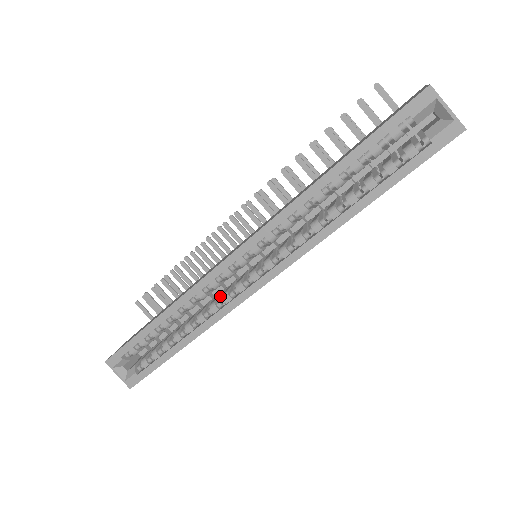
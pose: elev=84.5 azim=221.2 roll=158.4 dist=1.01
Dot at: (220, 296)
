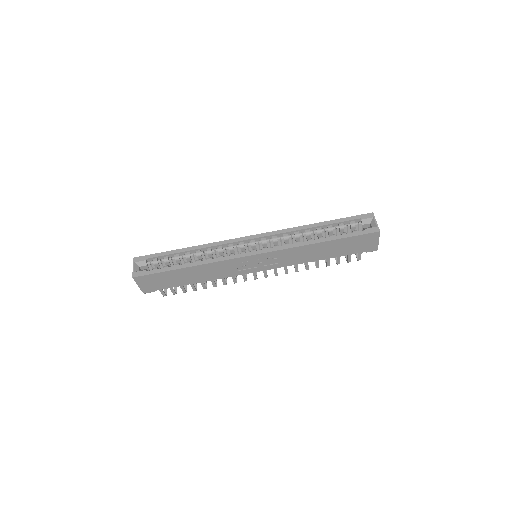
Dot at: occluded
